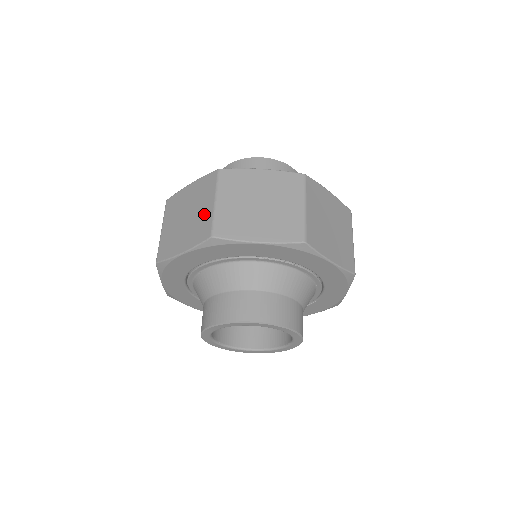
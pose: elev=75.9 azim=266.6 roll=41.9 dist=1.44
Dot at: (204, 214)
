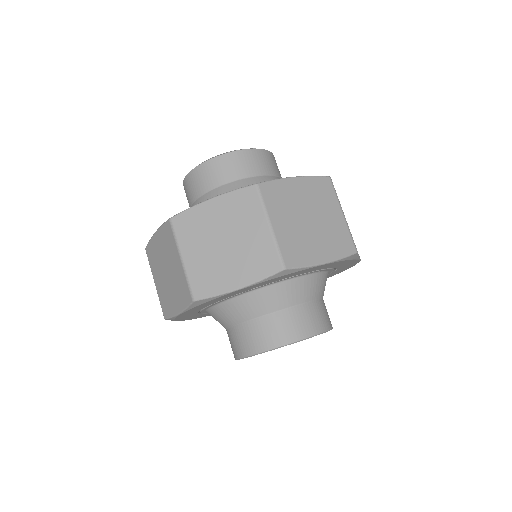
Dot at: (178, 273)
